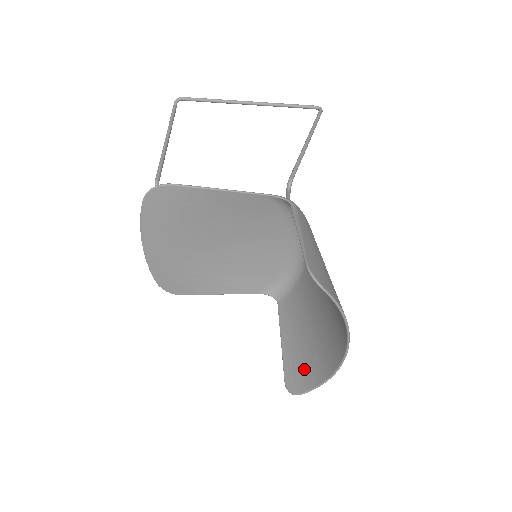
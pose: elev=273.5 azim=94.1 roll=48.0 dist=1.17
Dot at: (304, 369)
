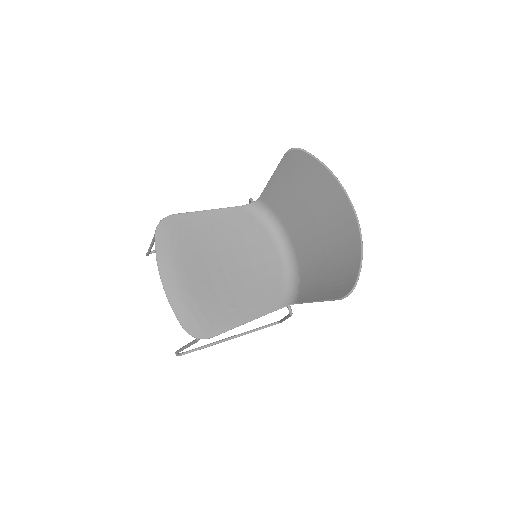
Dot at: (344, 277)
